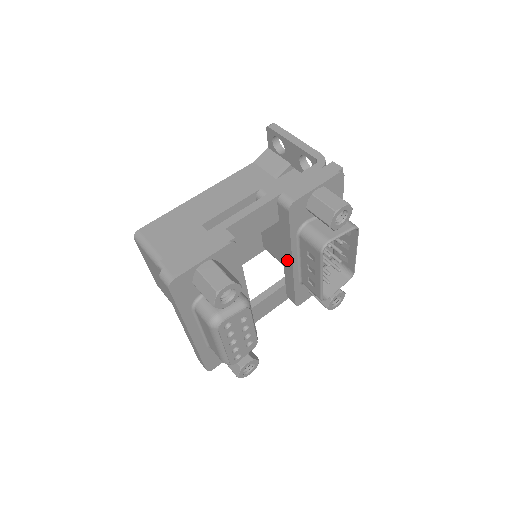
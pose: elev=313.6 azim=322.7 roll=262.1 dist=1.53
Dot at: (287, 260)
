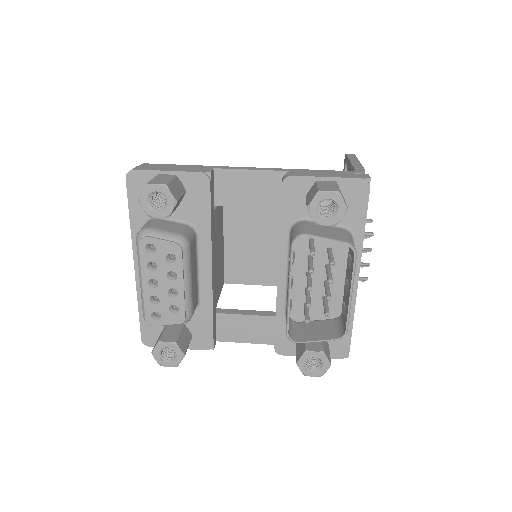
Dot at: occluded
